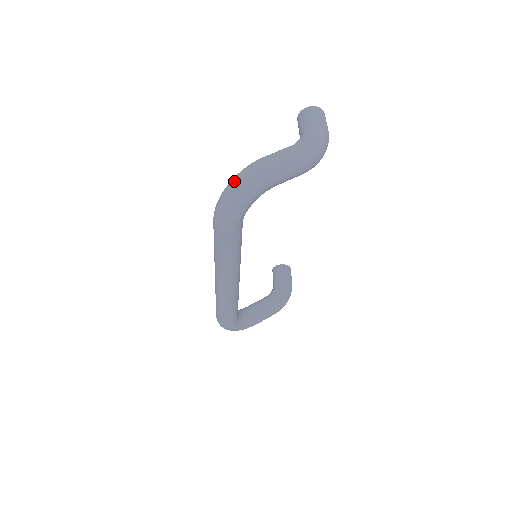
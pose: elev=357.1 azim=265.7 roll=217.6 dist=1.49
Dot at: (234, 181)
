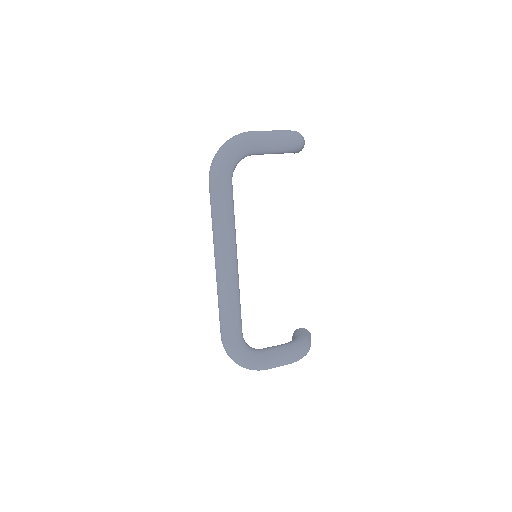
Dot at: (223, 144)
